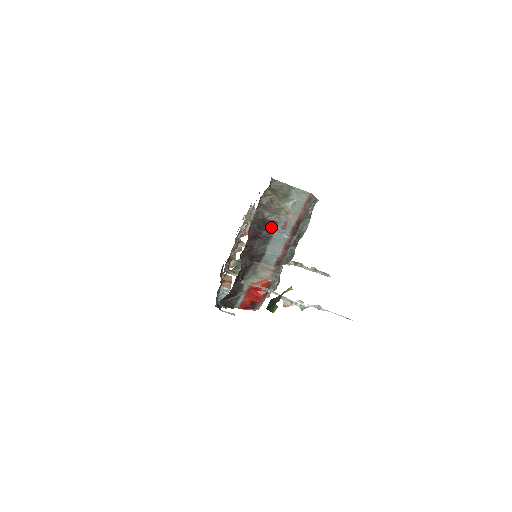
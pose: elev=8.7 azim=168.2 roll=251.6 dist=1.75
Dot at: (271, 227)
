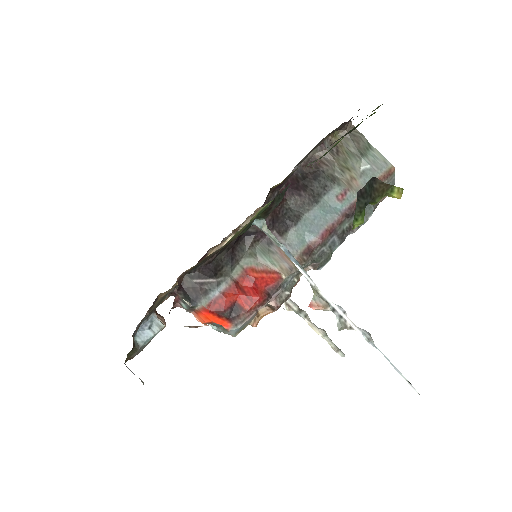
Dot at: (322, 188)
